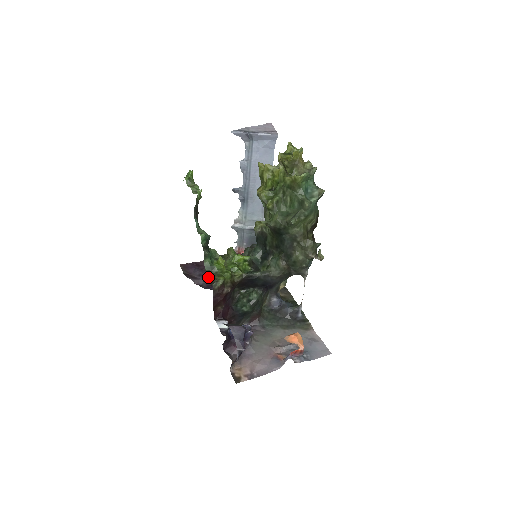
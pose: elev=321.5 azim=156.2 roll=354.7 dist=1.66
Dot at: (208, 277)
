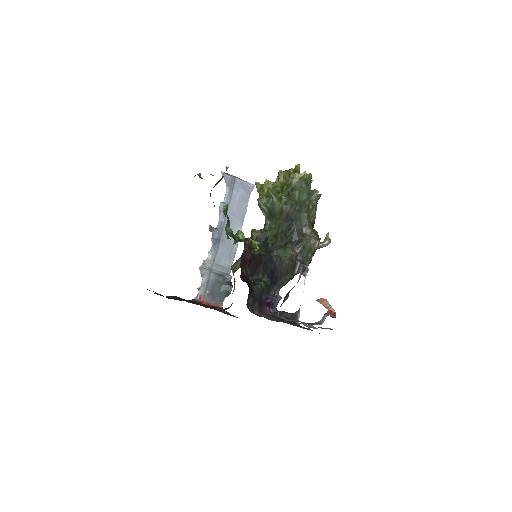
Dot at: (234, 238)
